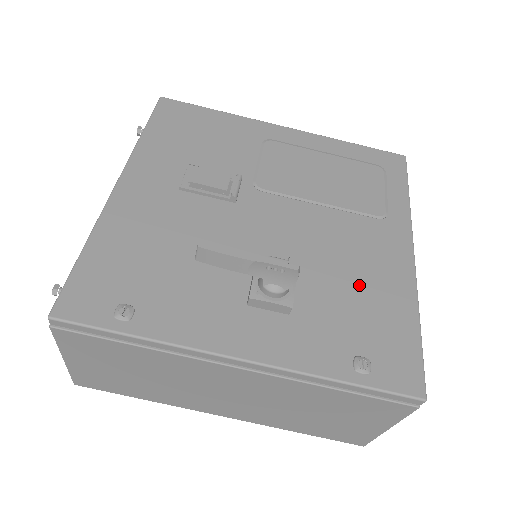
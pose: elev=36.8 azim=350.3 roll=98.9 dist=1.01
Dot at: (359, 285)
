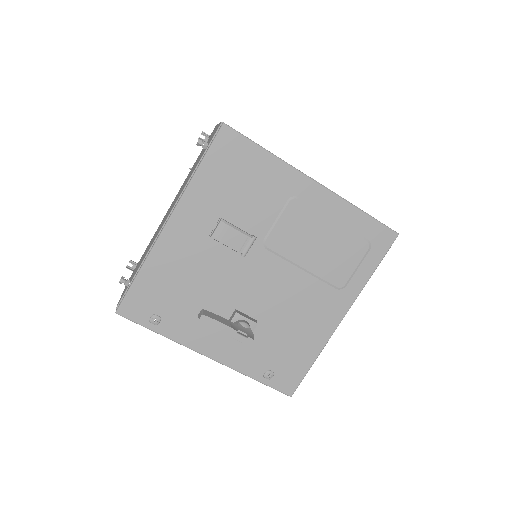
Dot at: (294, 332)
